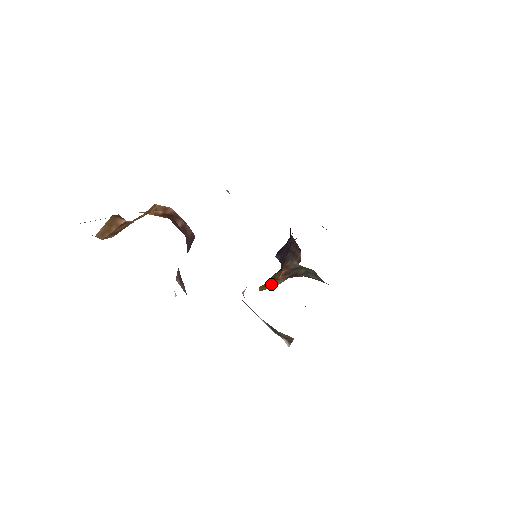
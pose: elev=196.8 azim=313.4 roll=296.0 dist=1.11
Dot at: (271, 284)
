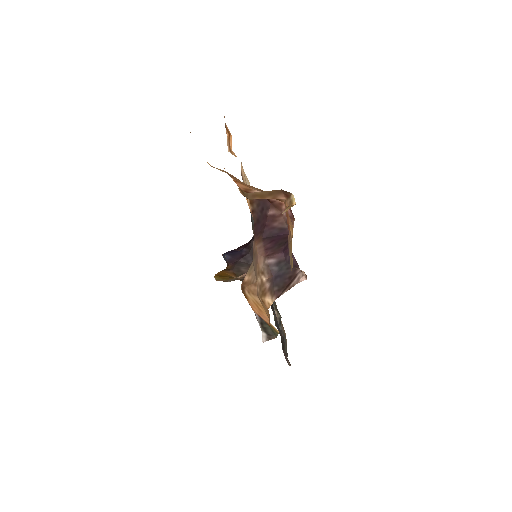
Dot at: (229, 279)
